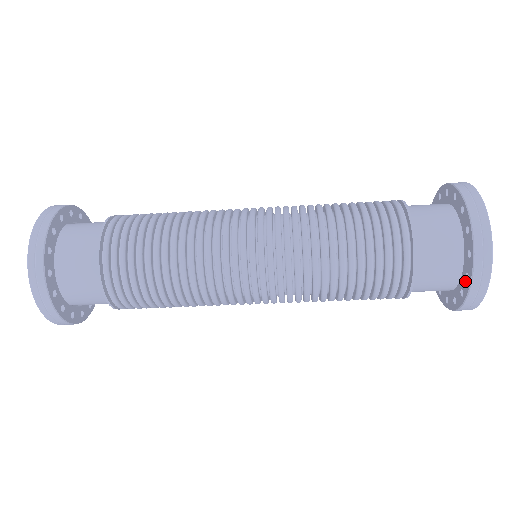
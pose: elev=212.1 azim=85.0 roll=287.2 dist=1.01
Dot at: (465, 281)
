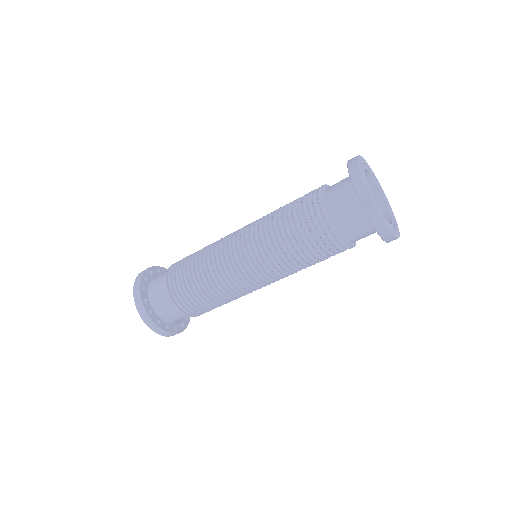
Dot at: occluded
